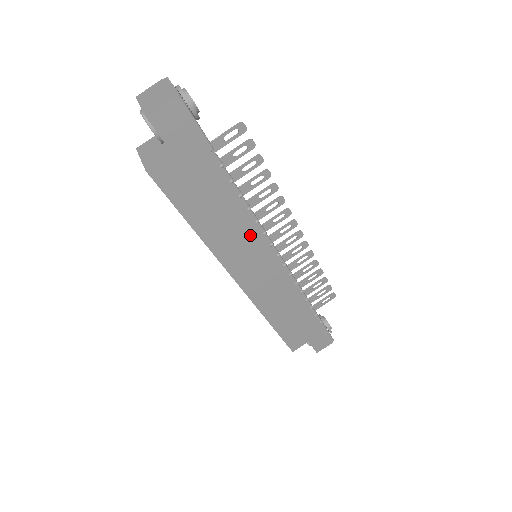
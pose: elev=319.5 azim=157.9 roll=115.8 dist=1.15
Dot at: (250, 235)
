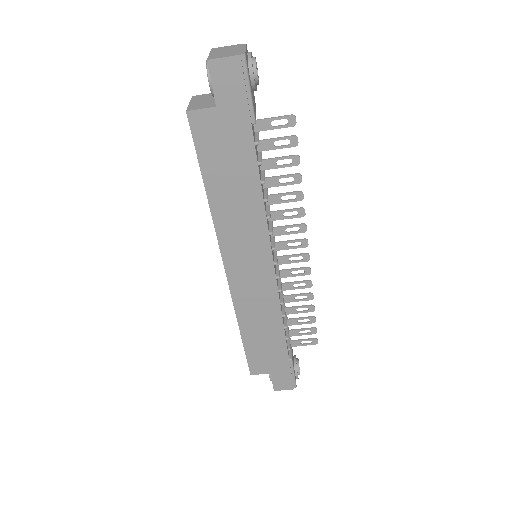
Dot at: (256, 227)
